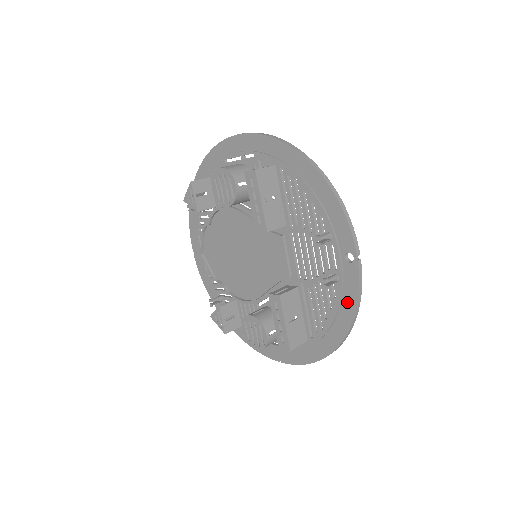
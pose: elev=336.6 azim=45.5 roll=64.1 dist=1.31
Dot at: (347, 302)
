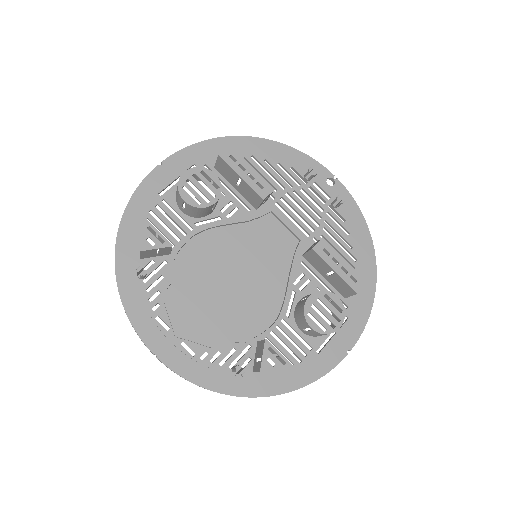
Dot at: (354, 217)
